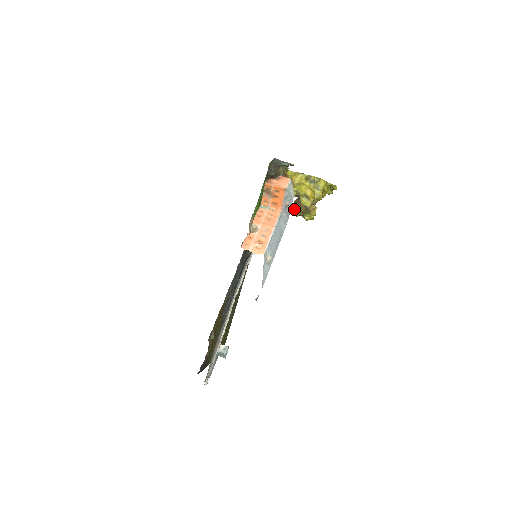
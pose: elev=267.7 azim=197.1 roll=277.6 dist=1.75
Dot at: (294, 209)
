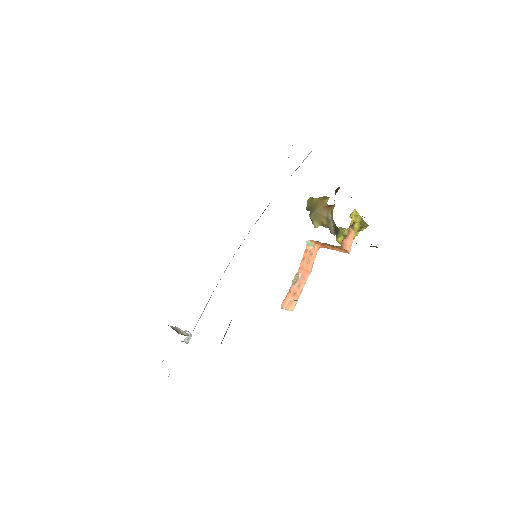
Dot at: (315, 215)
